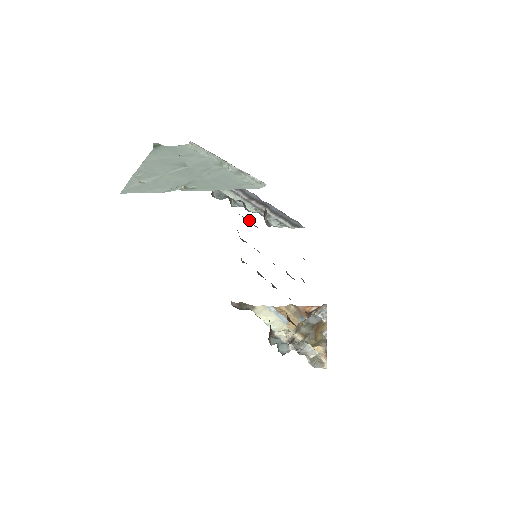
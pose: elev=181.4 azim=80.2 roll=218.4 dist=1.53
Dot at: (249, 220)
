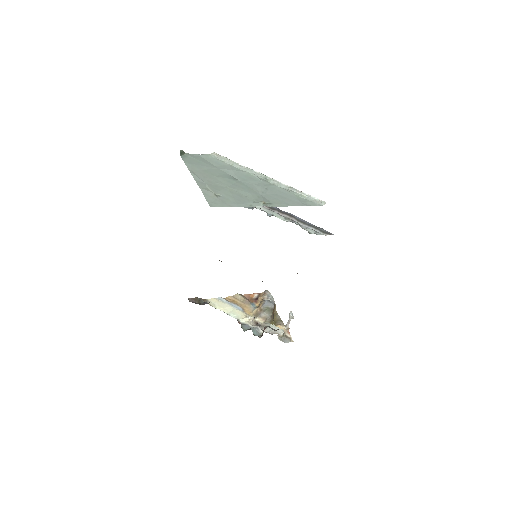
Dot at: occluded
